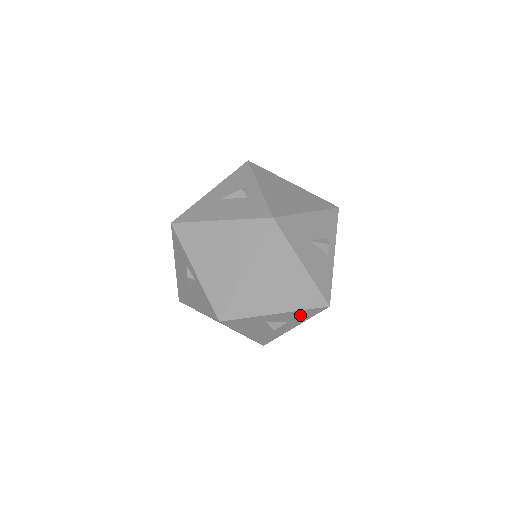
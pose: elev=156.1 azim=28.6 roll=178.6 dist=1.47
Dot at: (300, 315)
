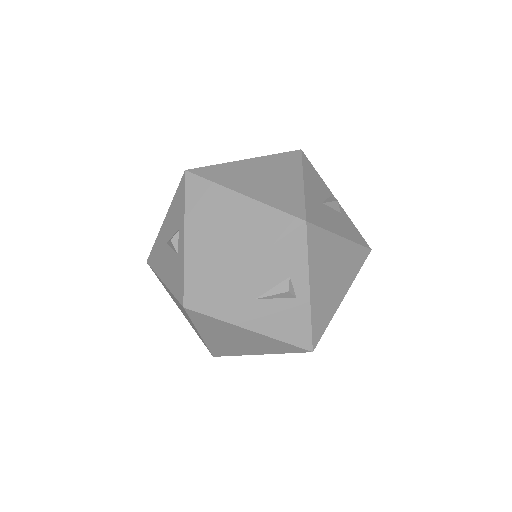
Dot at: occluded
